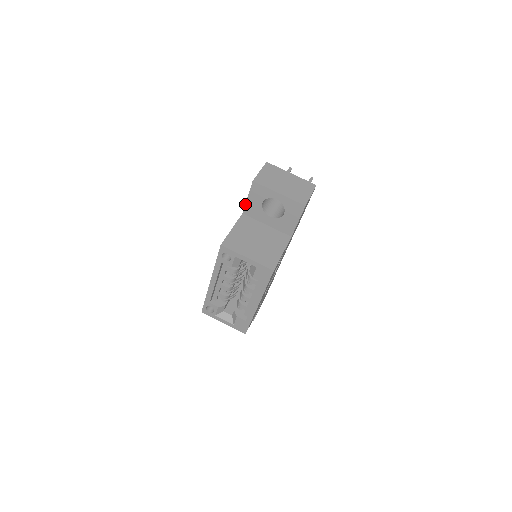
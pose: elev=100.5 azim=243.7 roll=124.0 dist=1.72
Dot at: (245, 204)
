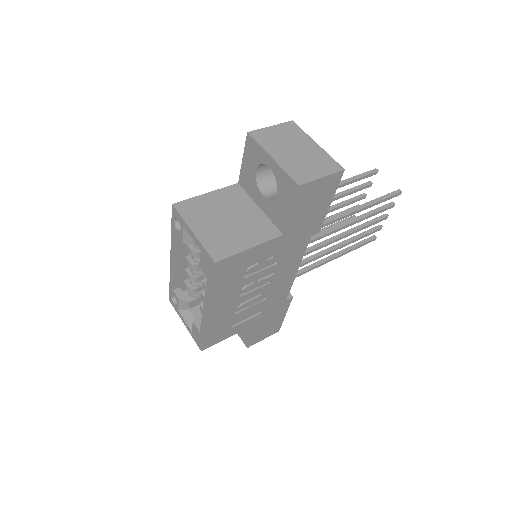
Dot at: (240, 169)
